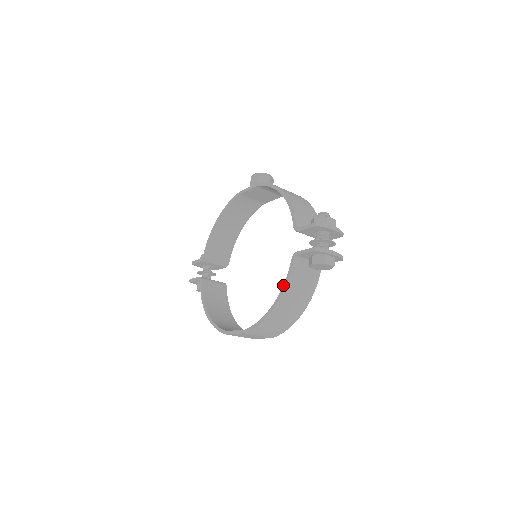
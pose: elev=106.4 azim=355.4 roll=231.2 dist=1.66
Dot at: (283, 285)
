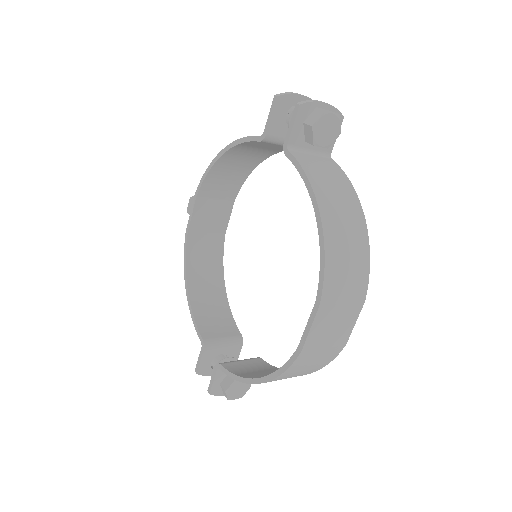
Dot at: occluded
